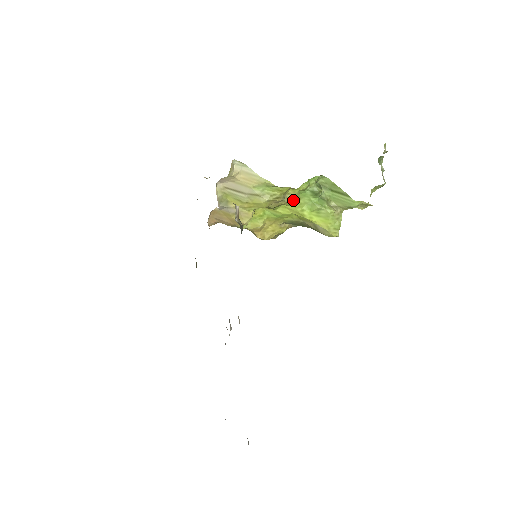
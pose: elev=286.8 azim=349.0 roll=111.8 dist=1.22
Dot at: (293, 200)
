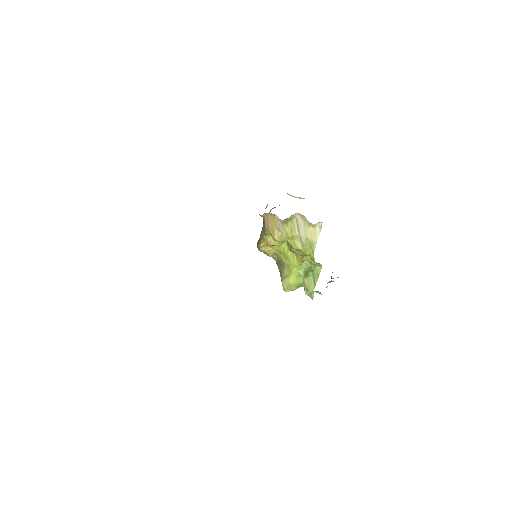
Dot at: (302, 260)
